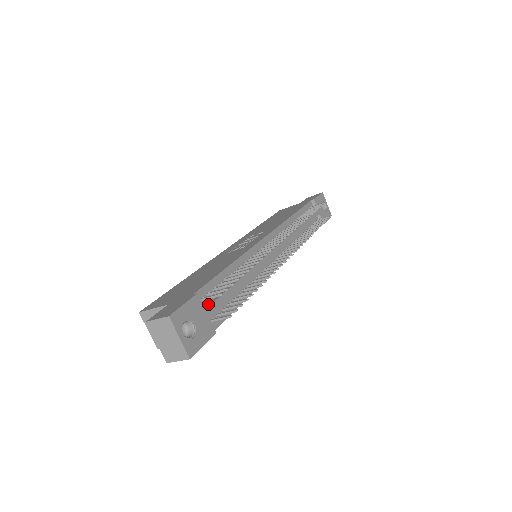
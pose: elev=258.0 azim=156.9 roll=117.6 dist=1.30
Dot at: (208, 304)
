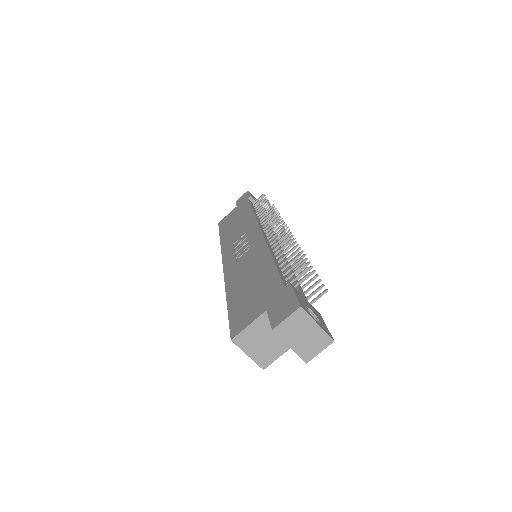
Dot at: occluded
